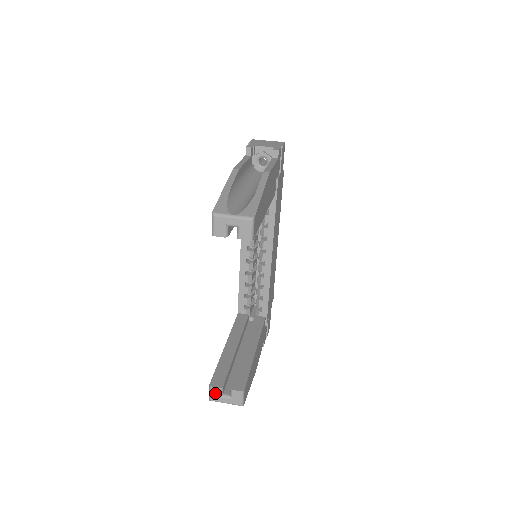
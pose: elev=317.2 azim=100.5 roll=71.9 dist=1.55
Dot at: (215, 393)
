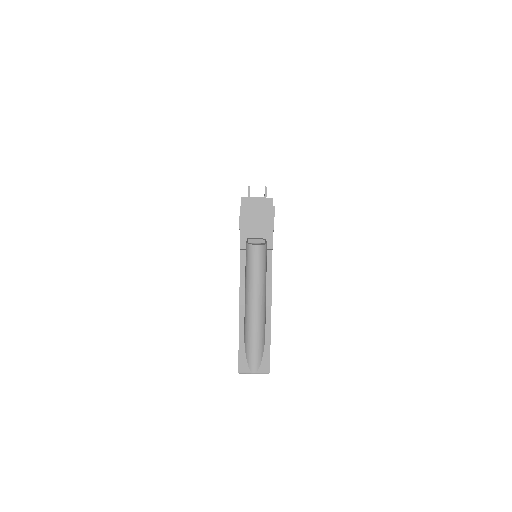
Dot at: occluded
